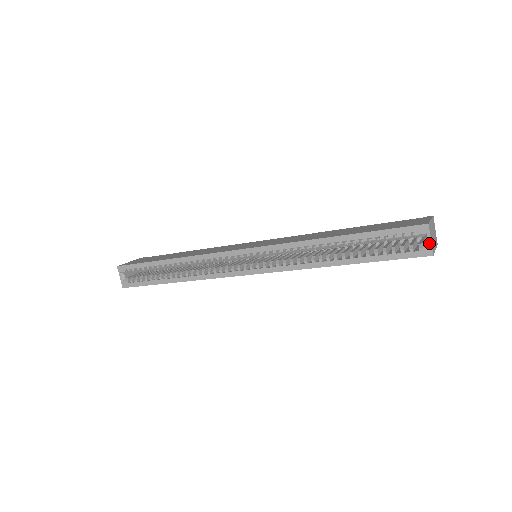
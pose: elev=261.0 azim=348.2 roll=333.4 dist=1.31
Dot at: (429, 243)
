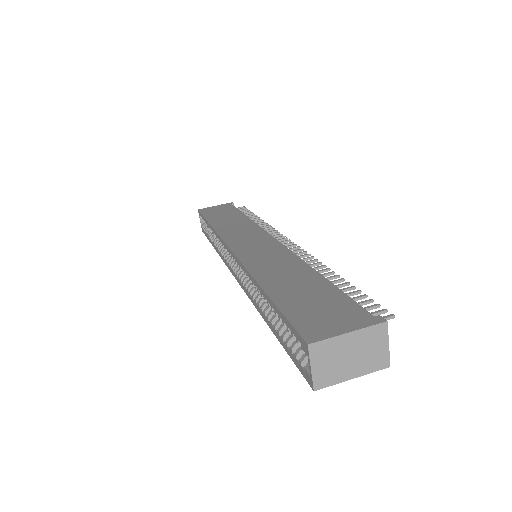
Dot at: (310, 371)
